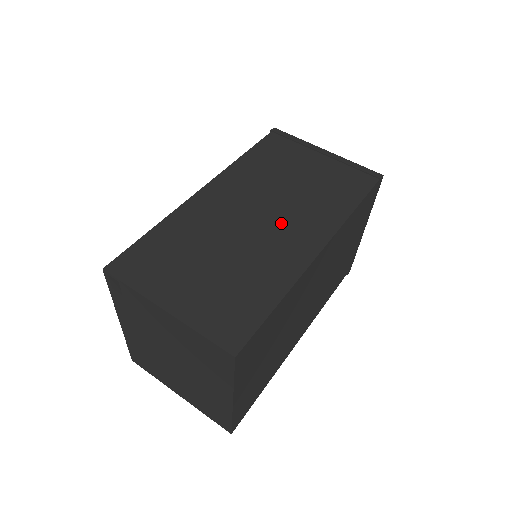
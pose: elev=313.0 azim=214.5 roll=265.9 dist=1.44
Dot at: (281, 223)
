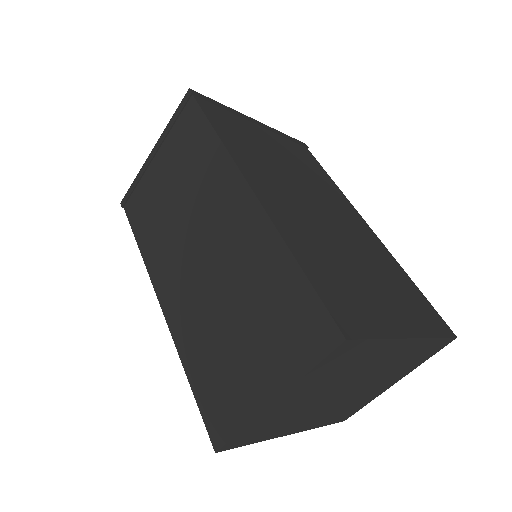
Dot at: (212, 228)
